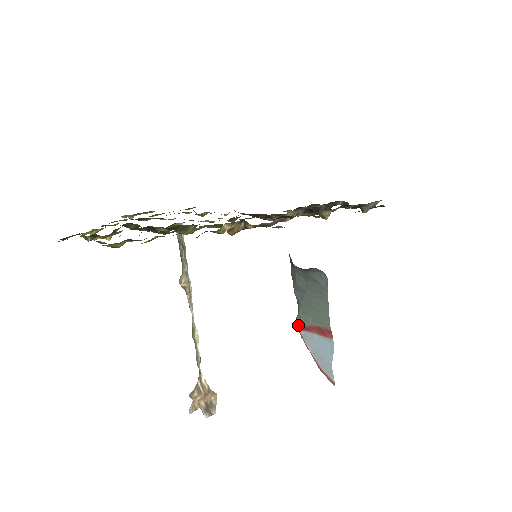
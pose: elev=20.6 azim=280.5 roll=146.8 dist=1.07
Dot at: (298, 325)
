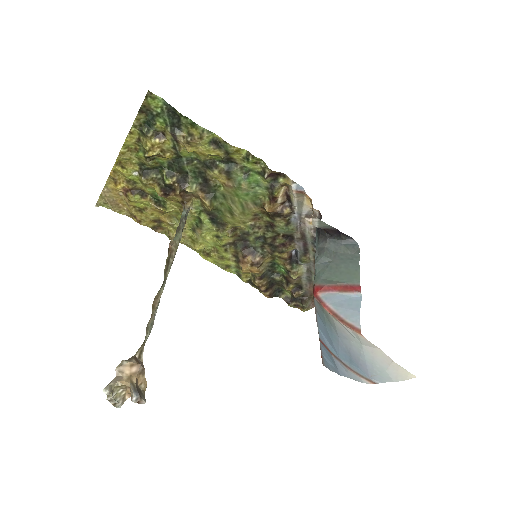
Dot at: (317, 288)
